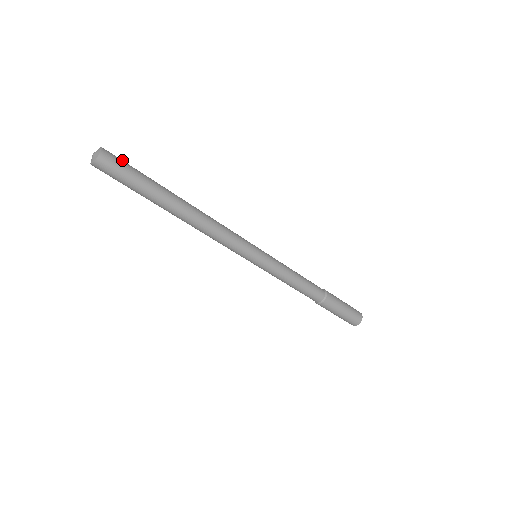
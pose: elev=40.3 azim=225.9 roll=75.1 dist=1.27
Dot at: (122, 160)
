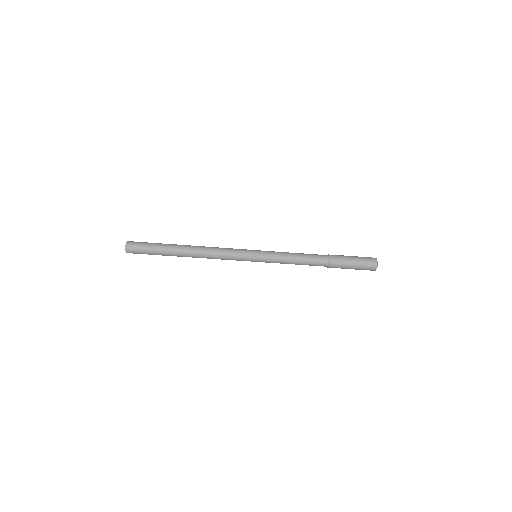
Dot at: (140, 242)
